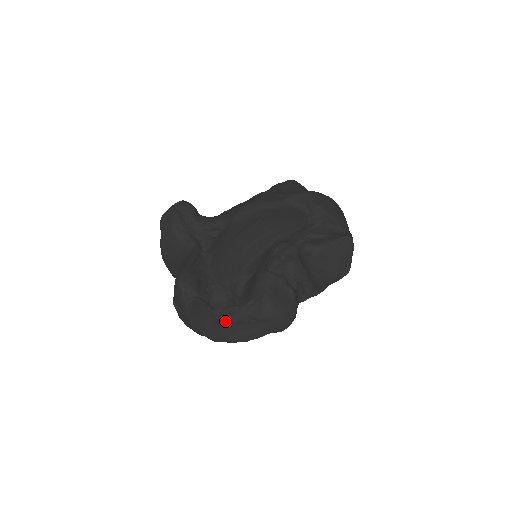
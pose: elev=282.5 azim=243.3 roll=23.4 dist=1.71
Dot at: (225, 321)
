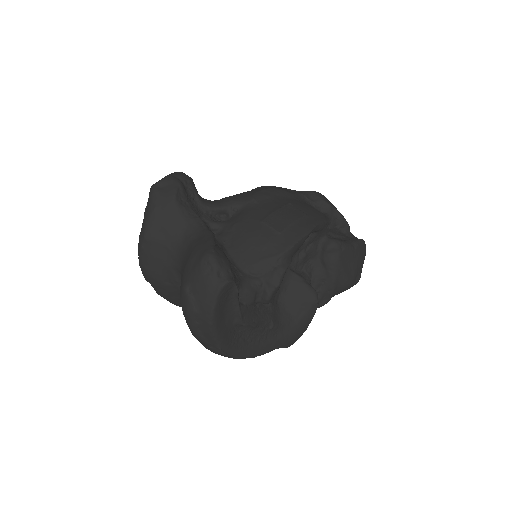
Dot at: (245, 322)
